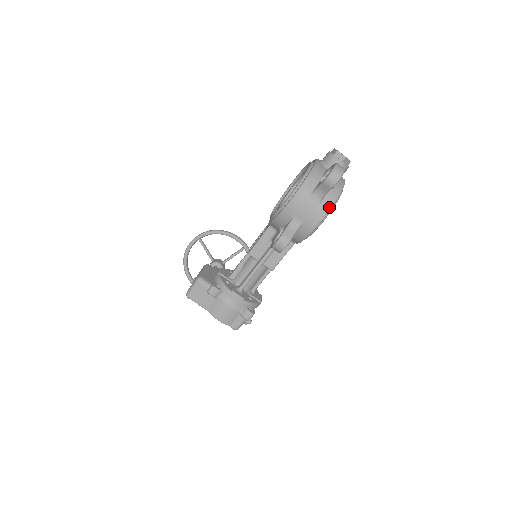
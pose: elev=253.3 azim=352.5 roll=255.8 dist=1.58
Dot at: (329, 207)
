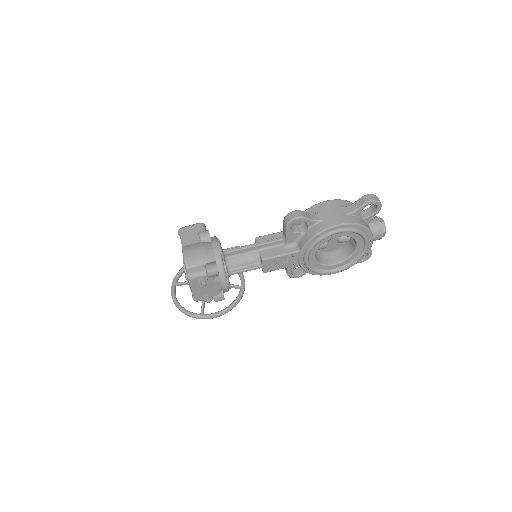
Dot at: (352, 222)
